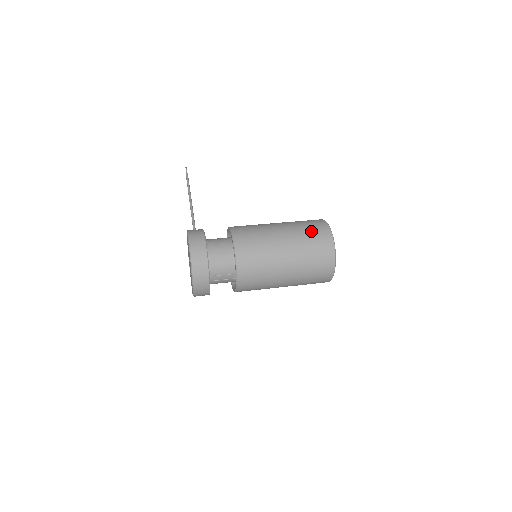
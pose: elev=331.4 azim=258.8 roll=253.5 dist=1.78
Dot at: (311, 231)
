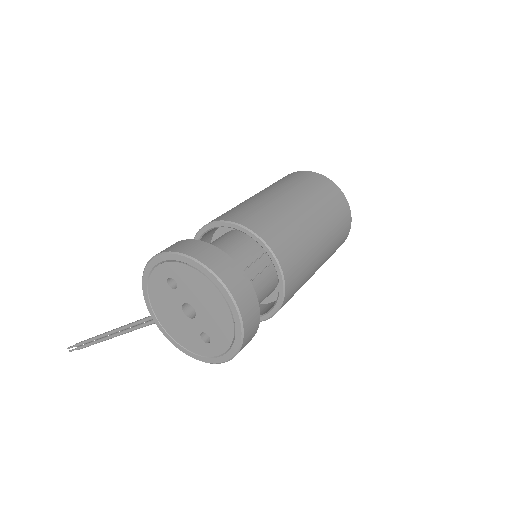
Dot at: (278, 181)
